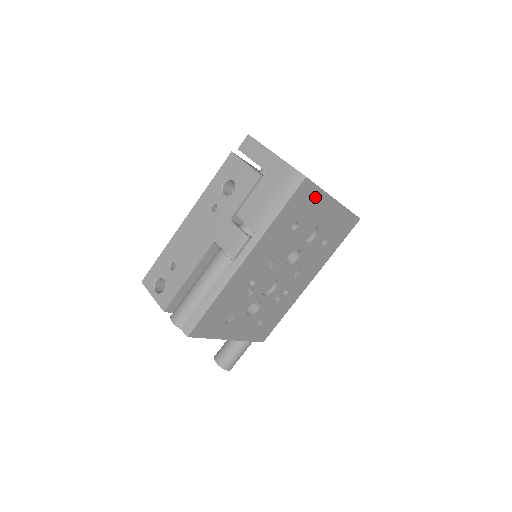
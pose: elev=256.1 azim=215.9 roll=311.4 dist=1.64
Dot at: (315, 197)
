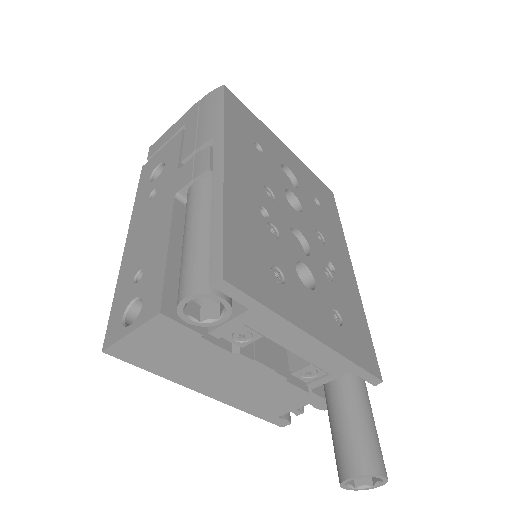
Dot at: (254, 121)
